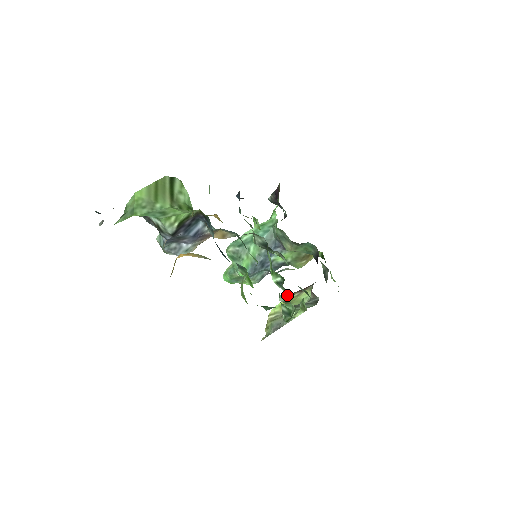
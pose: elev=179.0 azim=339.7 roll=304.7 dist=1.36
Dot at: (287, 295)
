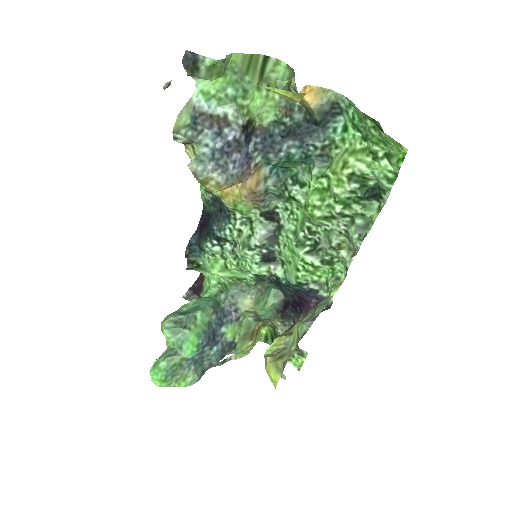
Dot at: occluded
